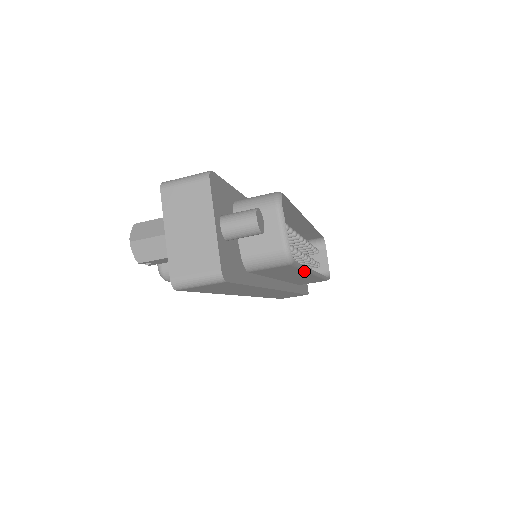
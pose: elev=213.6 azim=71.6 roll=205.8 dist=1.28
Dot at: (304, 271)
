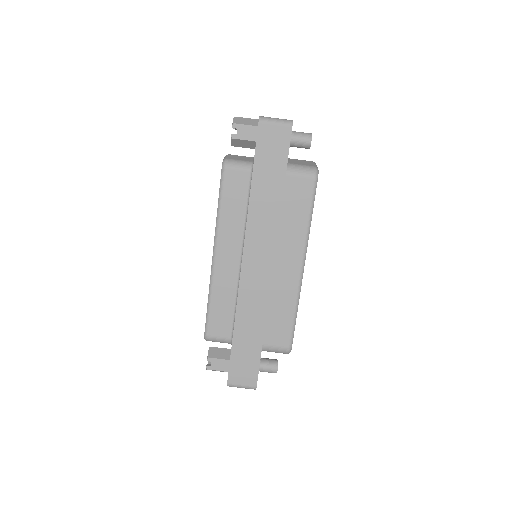
Dot at: (306, 233)
